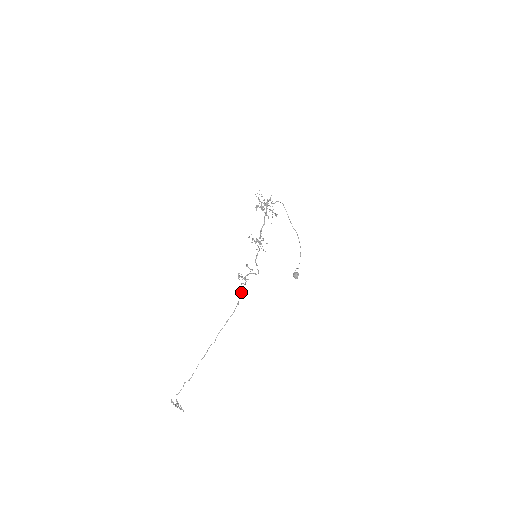
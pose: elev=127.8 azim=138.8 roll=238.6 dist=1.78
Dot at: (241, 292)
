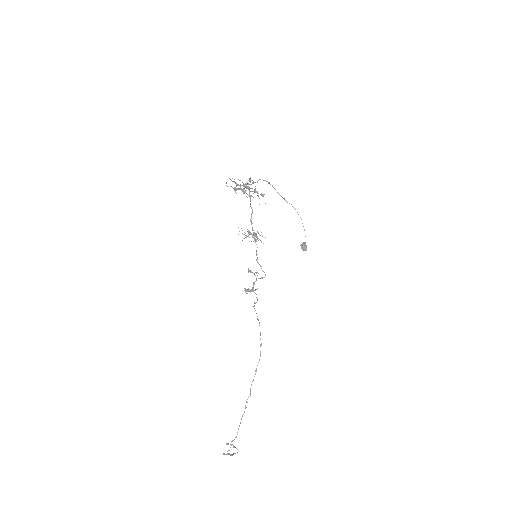
Dot at: (259, 325)
